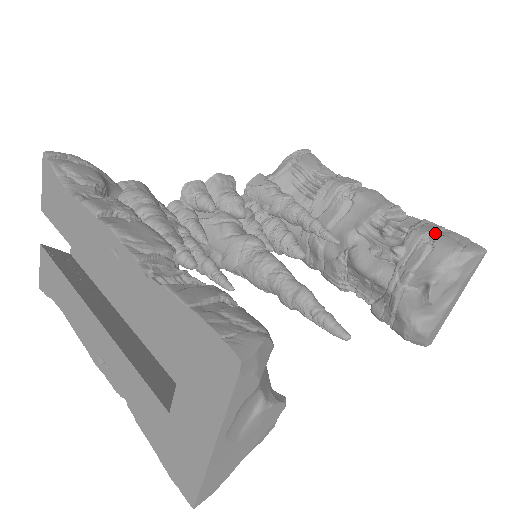
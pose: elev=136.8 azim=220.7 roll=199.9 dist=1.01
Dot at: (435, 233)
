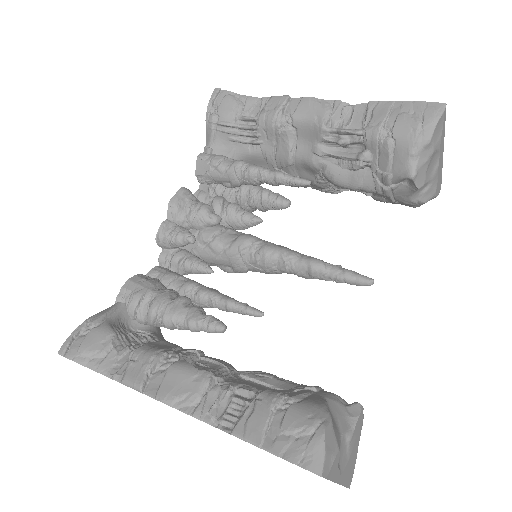
Dot at: (388, 118)
